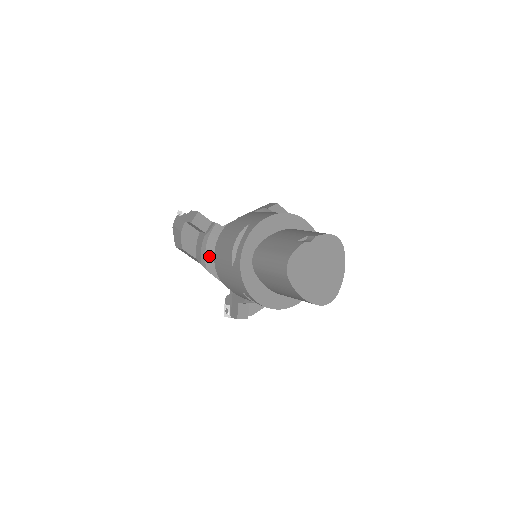
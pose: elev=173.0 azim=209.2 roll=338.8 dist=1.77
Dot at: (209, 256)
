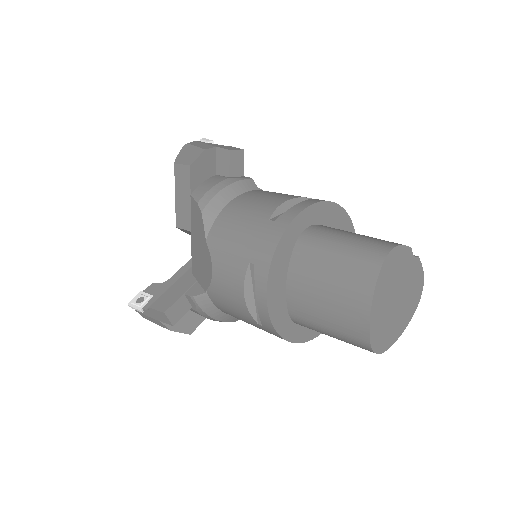
Dot at: (220, 199)
